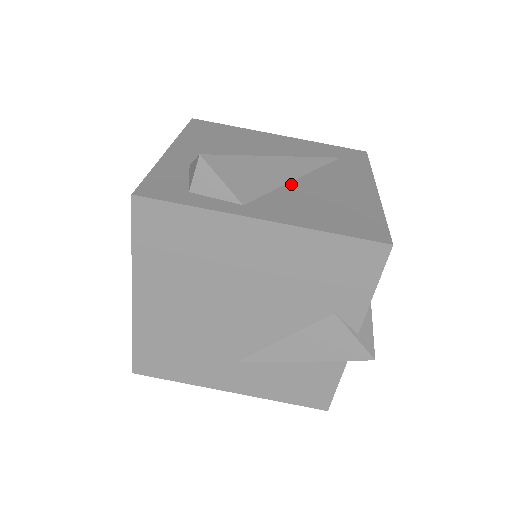
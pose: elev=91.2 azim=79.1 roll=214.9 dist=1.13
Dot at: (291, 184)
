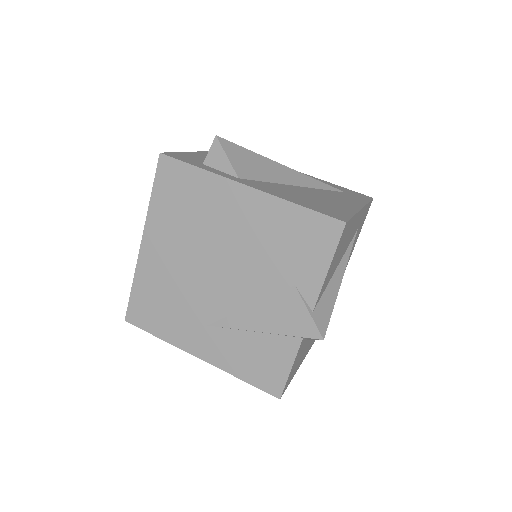
Dot at: (288, 185)
